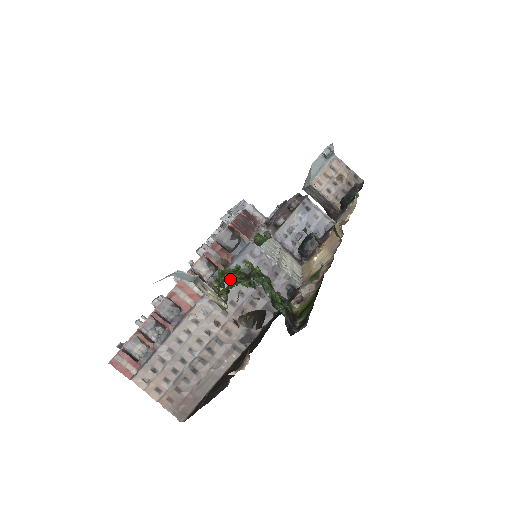
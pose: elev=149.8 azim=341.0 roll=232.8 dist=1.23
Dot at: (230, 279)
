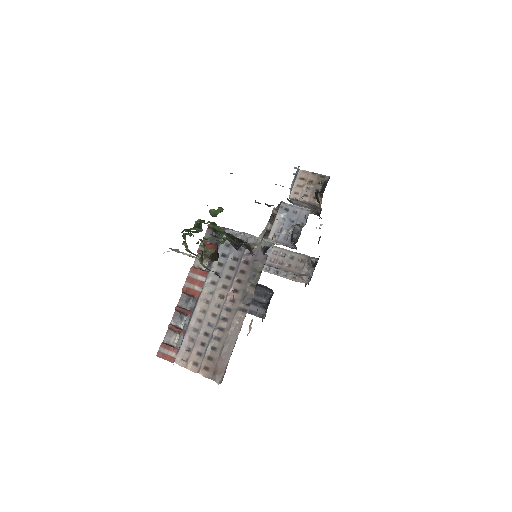
Dot at: (185, 231)
